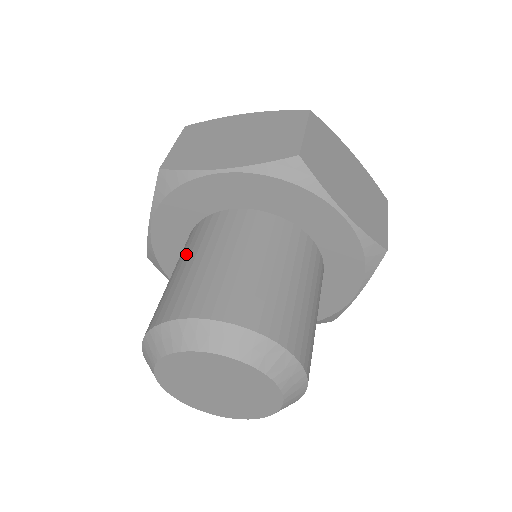
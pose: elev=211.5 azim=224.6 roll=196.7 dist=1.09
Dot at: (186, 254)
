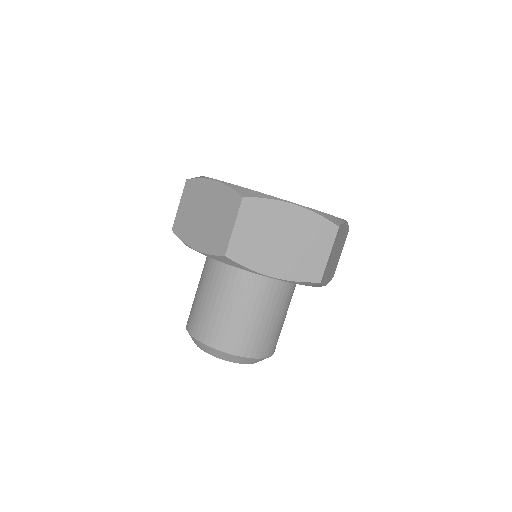
Dot at: (200, 278)
